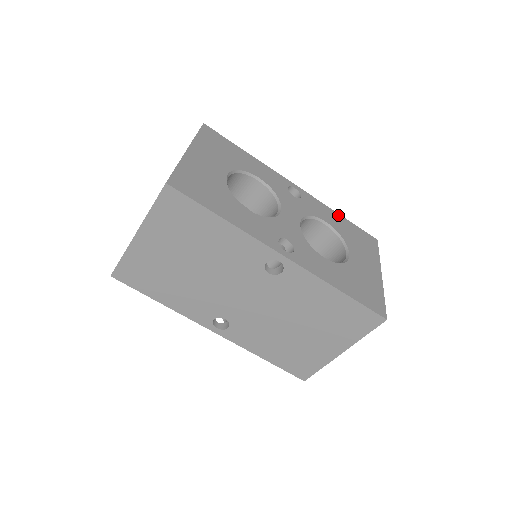
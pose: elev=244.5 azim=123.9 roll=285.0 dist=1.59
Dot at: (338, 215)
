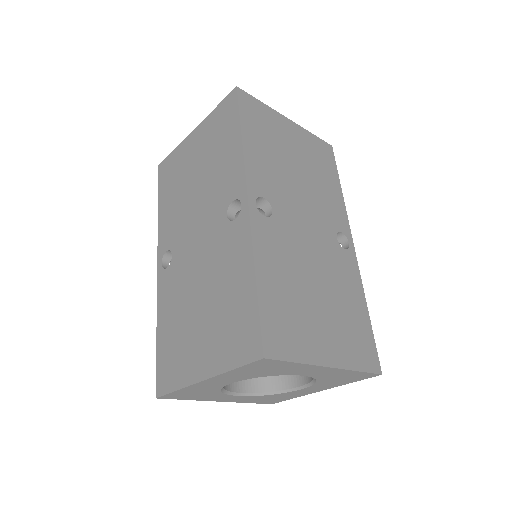
Dot at: occluded
